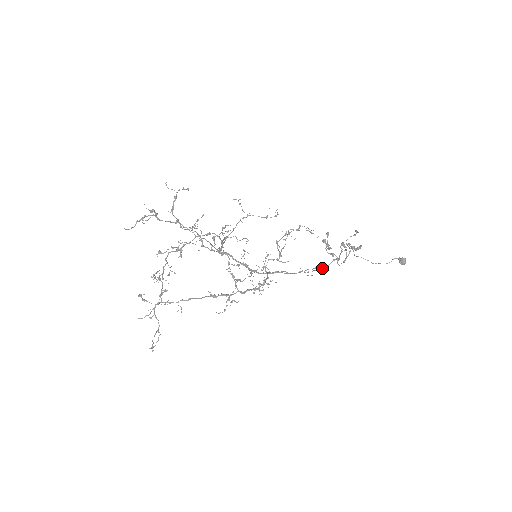
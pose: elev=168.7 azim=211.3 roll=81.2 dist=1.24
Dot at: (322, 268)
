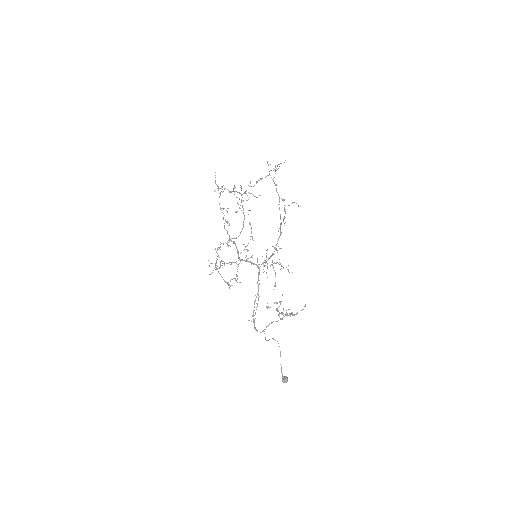
Dot at: (254, 323)
